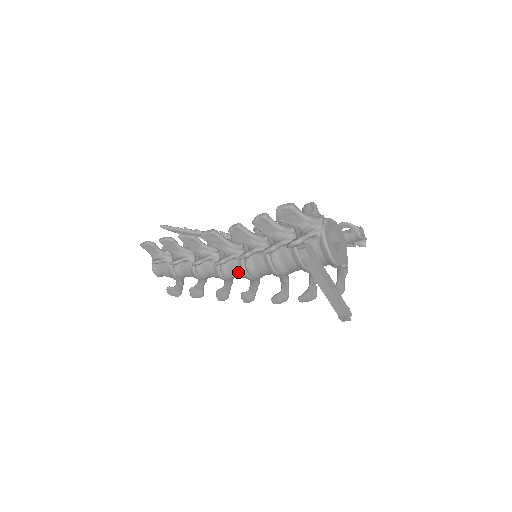
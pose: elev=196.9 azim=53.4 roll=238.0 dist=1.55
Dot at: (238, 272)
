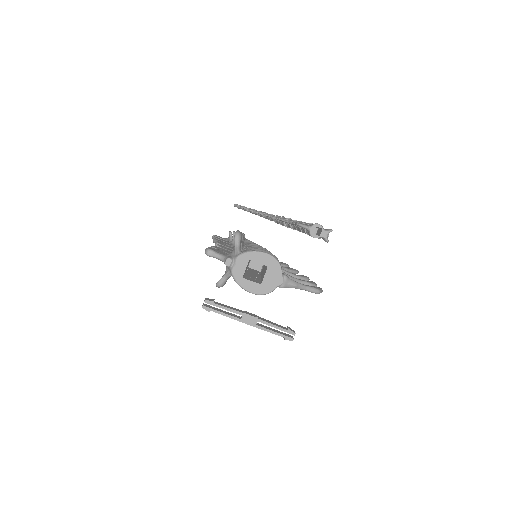
Dot at: occluded
